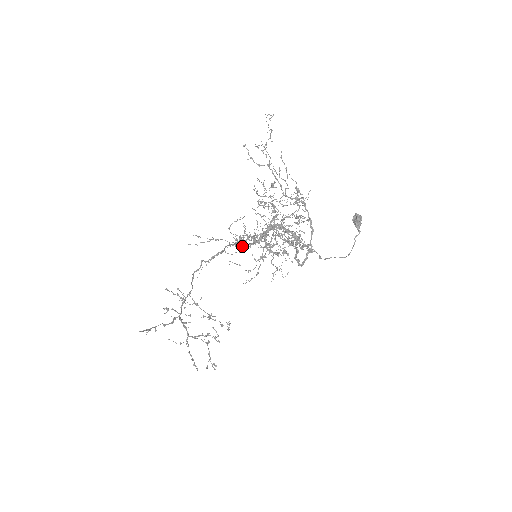
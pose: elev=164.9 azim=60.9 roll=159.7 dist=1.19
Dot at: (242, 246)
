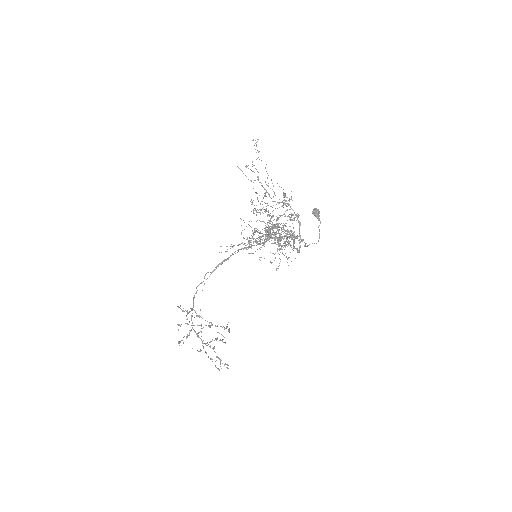
Dot at: (251, 248)
